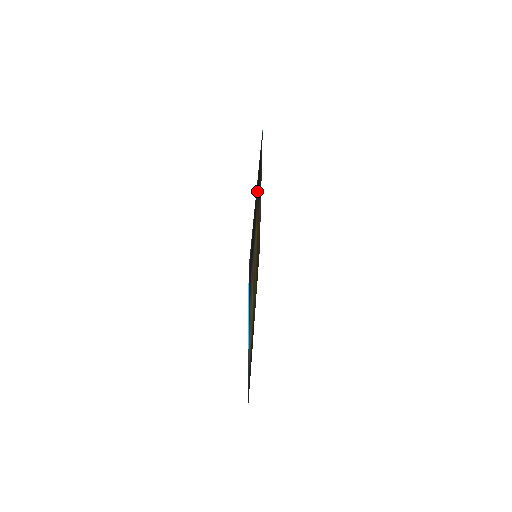
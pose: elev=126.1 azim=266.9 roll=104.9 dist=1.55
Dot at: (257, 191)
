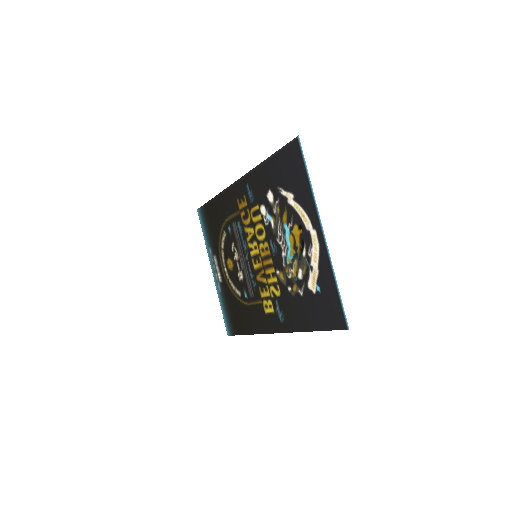
Dot at: (237, 192)
